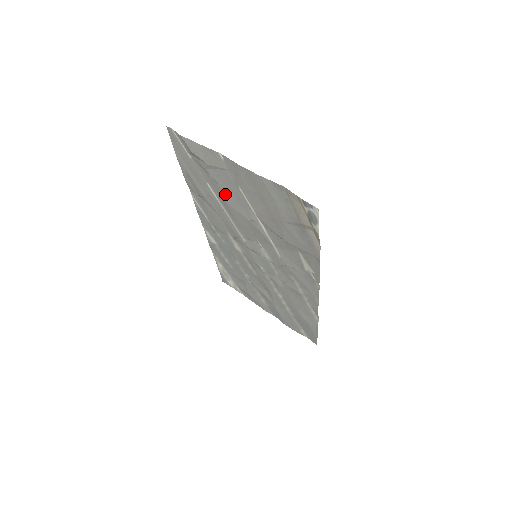
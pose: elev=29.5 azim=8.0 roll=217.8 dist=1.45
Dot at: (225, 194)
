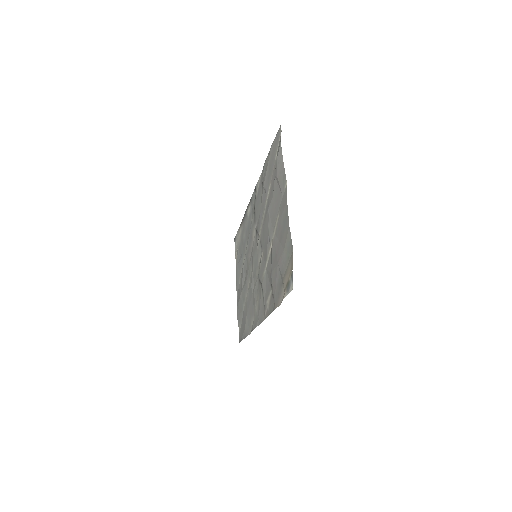
Dot at: (271, 204)
